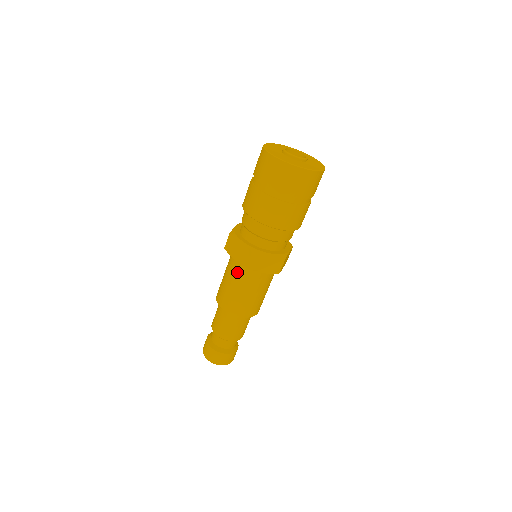
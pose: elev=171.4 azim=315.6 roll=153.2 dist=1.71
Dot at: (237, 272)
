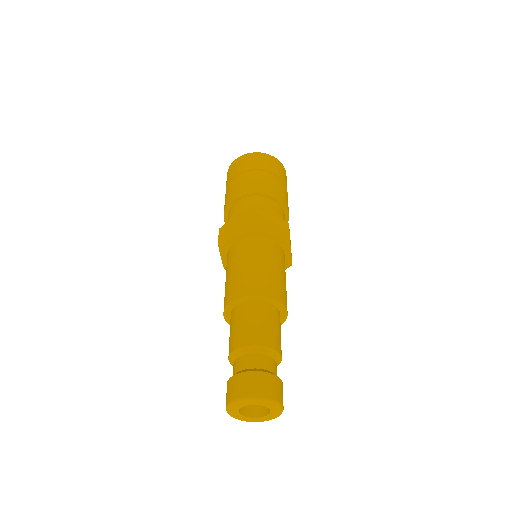
Dot at: (226, 267)
